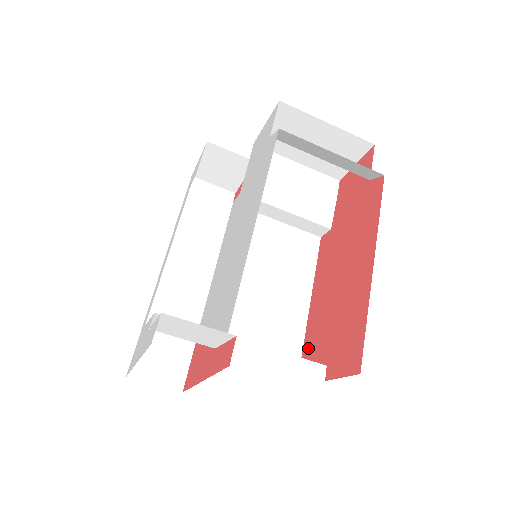
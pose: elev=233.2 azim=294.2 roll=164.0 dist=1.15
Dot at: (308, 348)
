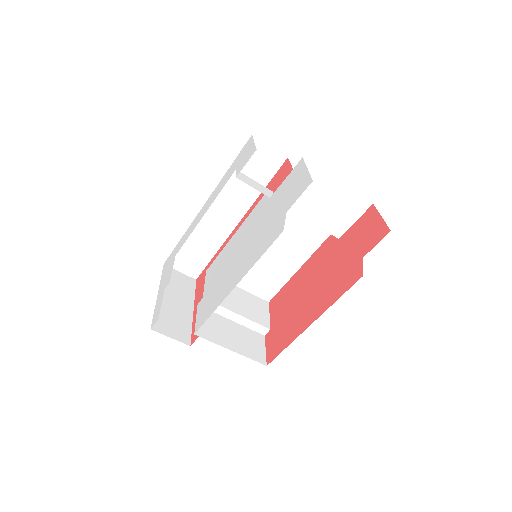
Dot at: (277, 299)
